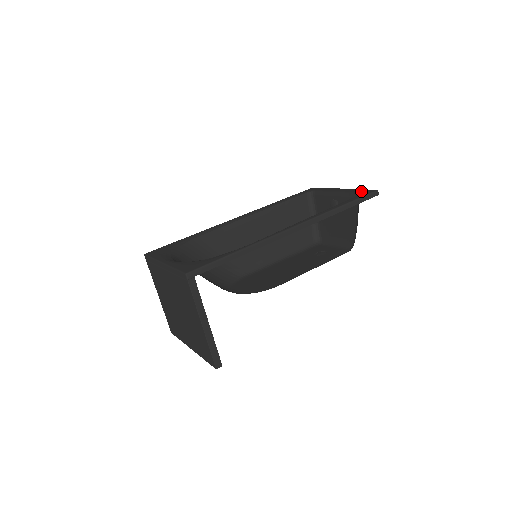
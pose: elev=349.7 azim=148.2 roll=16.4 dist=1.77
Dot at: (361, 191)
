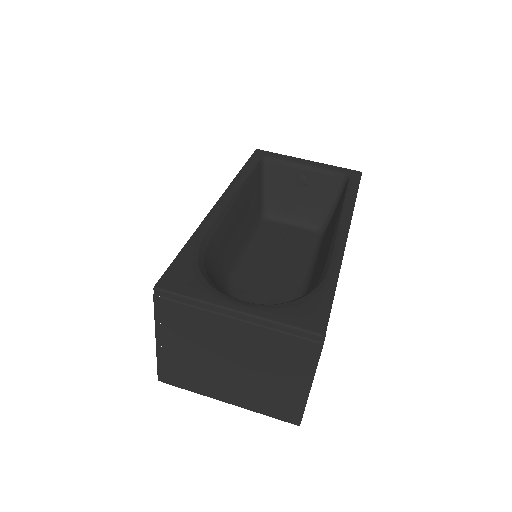
Dot at: (344, 171)
